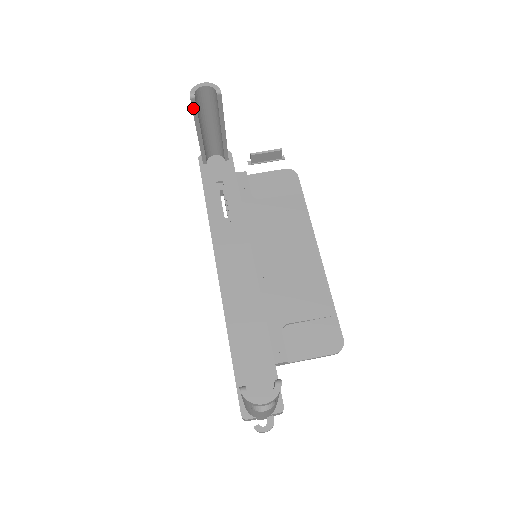
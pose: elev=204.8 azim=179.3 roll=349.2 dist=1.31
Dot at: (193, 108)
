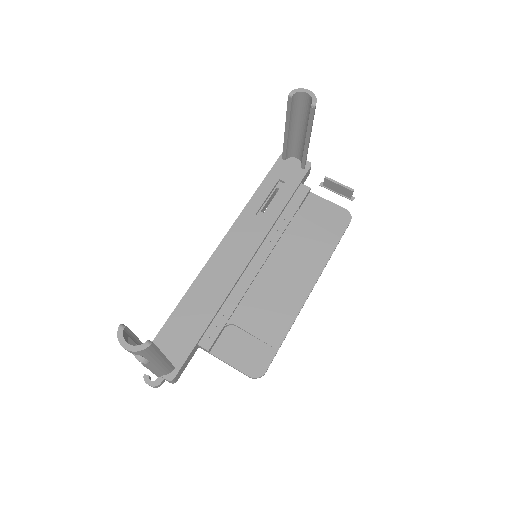
Dot at: (288, 105)
